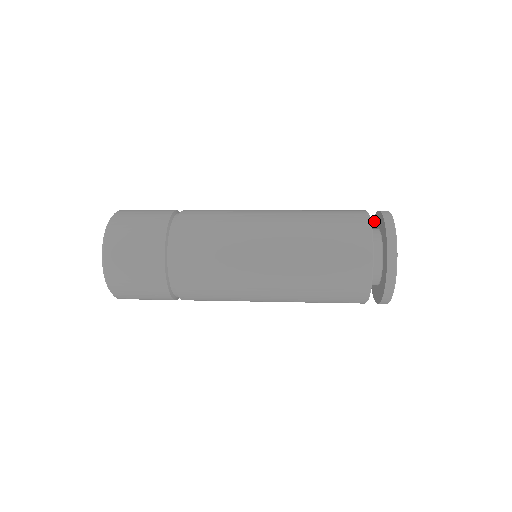
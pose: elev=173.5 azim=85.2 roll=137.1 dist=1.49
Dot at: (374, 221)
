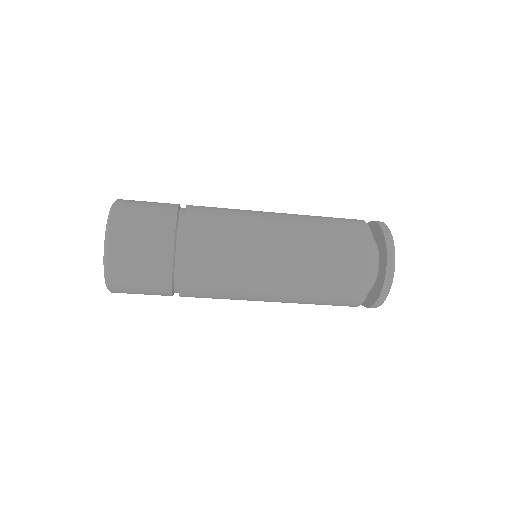
Dot at: occluded
